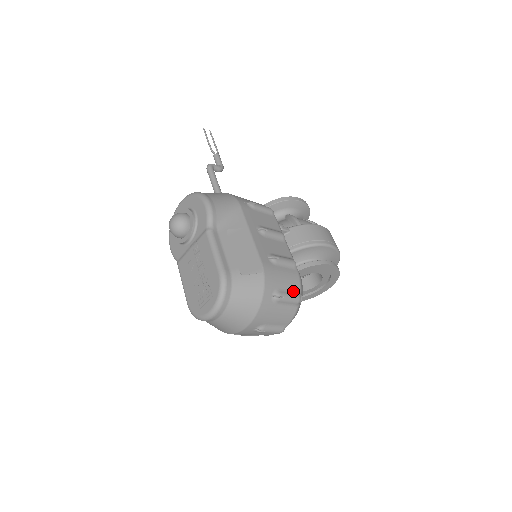
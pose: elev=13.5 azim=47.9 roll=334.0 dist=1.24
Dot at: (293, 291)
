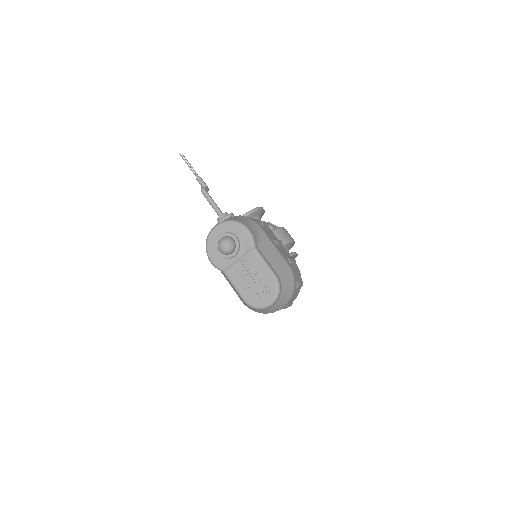
Dot at: (300, 279)
